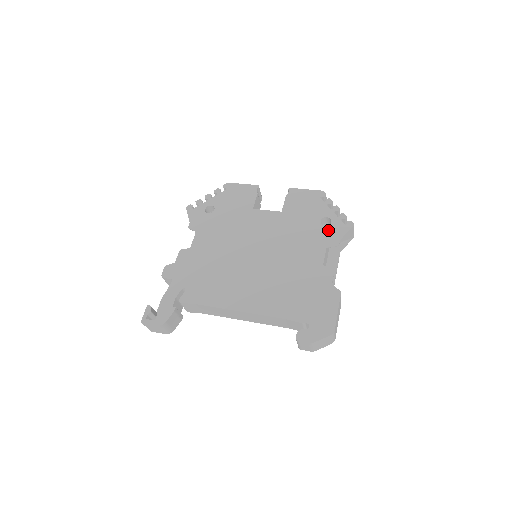
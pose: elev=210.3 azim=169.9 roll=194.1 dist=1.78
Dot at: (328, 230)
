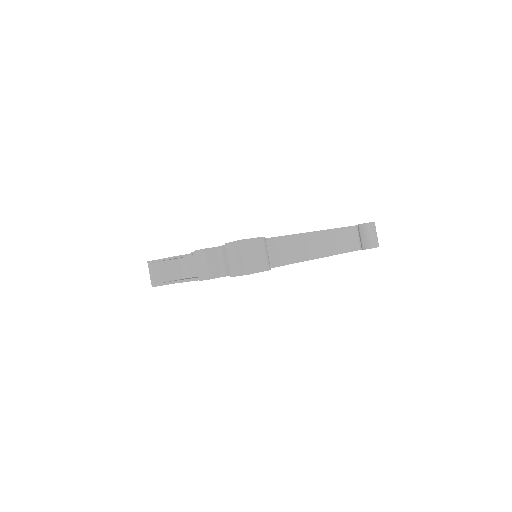
Dot at: occluded
